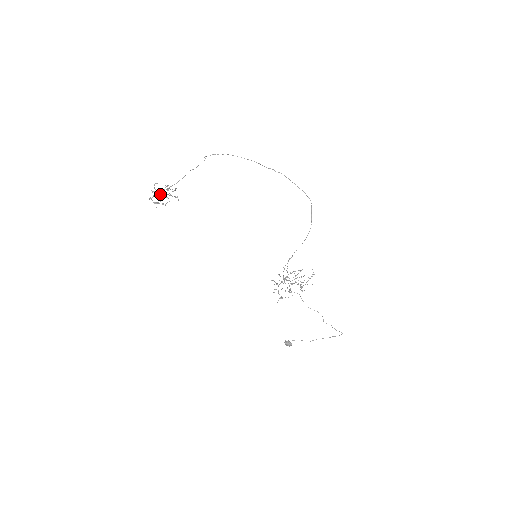
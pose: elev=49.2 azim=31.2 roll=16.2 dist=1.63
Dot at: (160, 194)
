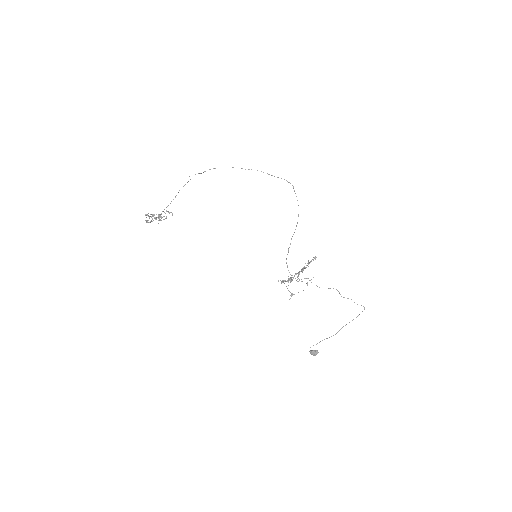
Dot at: occluded
